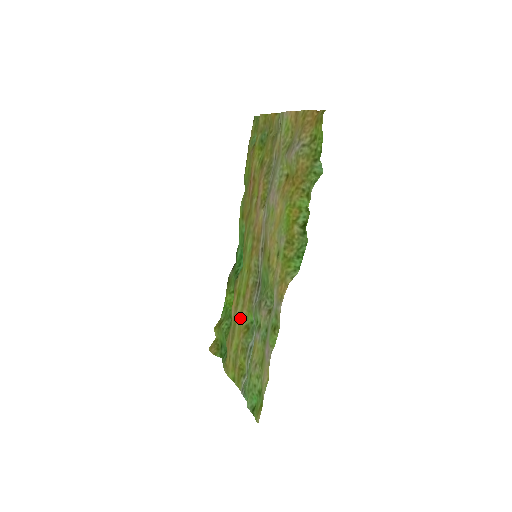
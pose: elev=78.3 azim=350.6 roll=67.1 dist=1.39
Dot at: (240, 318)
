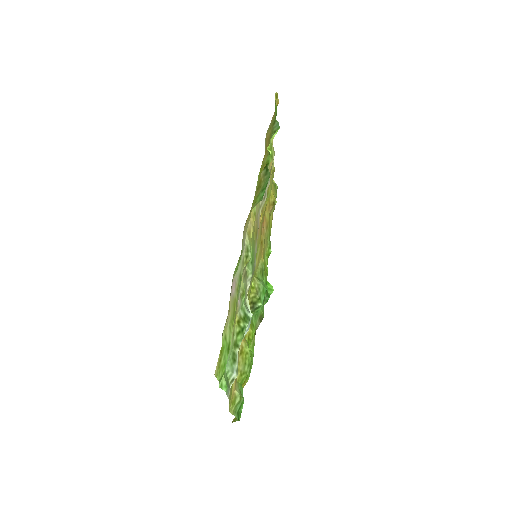
Dot at: occluded
